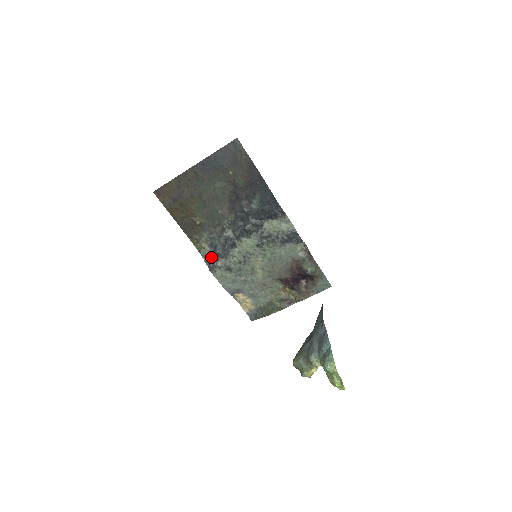
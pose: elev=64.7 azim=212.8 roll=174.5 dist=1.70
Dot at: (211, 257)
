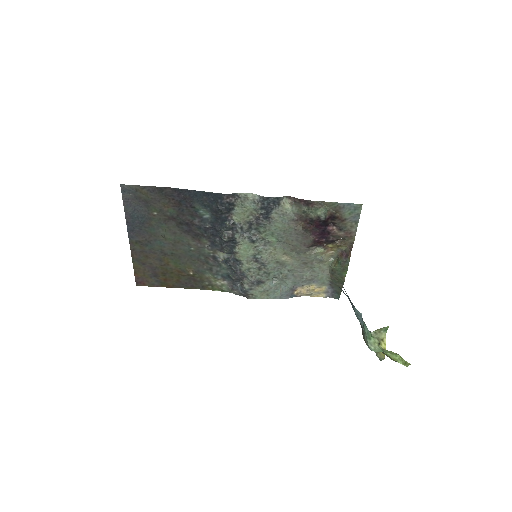
Dot at: (235, 287)
